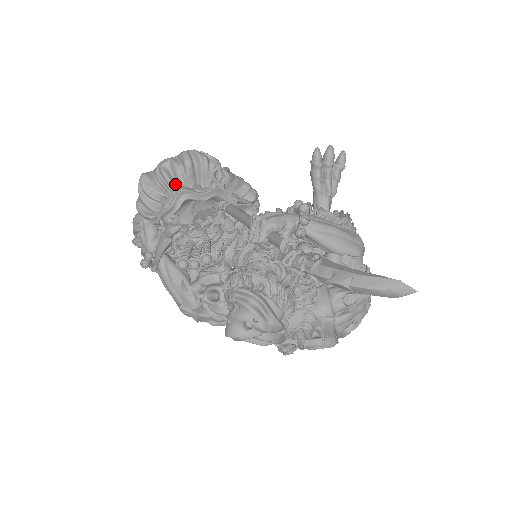
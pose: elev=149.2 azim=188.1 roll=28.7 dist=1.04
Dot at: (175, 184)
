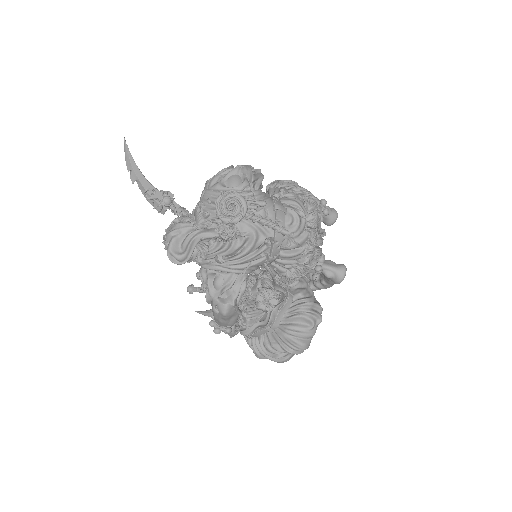
Dot at: occluded
